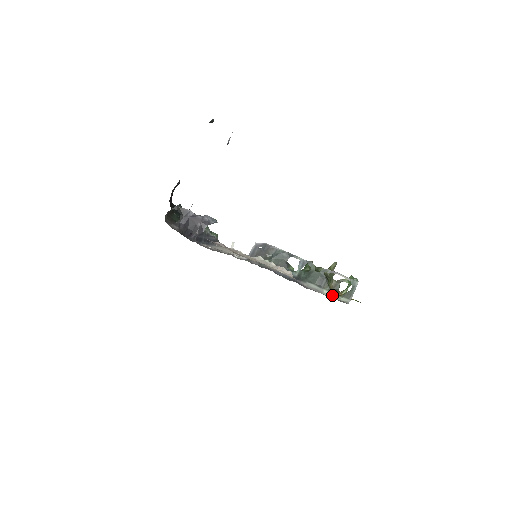
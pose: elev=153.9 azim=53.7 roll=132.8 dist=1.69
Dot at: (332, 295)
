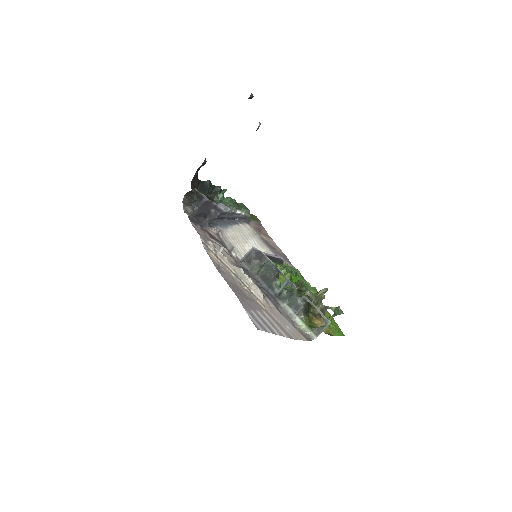
Dot at: (302, 325)
